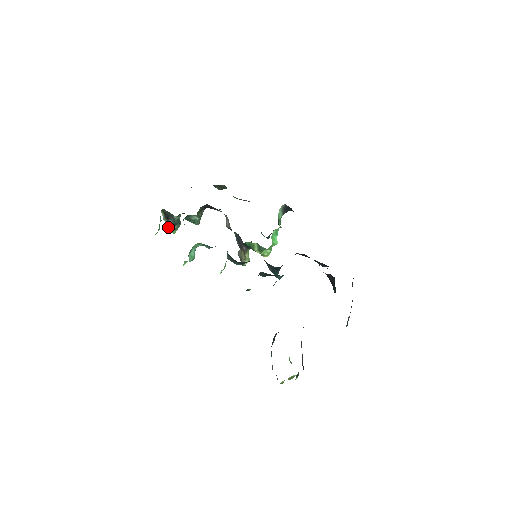
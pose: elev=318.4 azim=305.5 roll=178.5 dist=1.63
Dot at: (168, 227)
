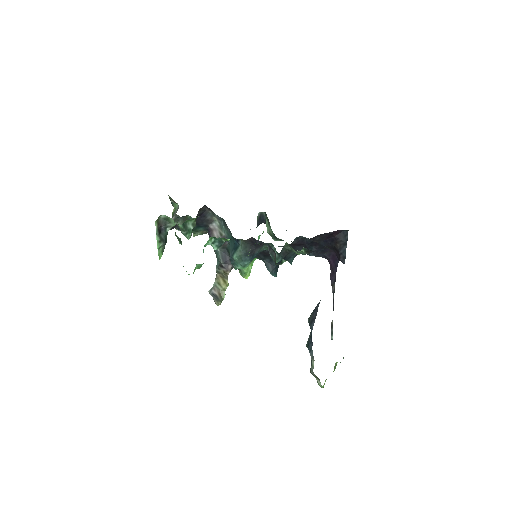
Dot at: (158, 246)
